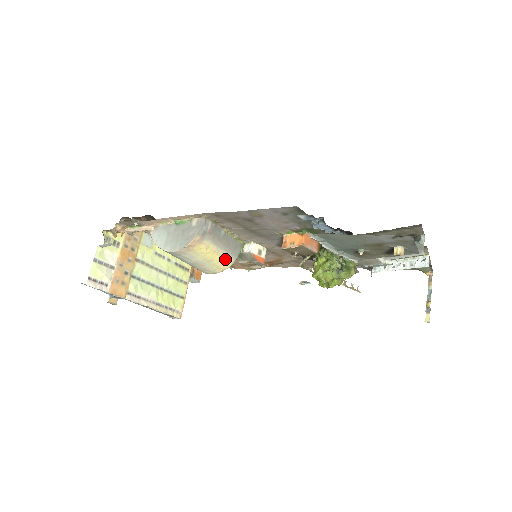
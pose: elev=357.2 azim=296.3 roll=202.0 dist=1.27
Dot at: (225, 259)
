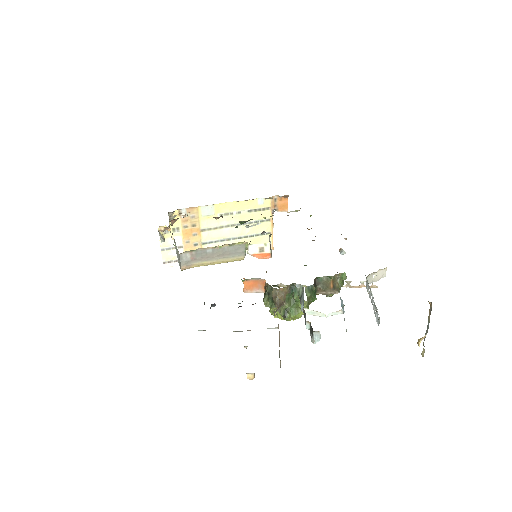
Dot at: (232, 259)
